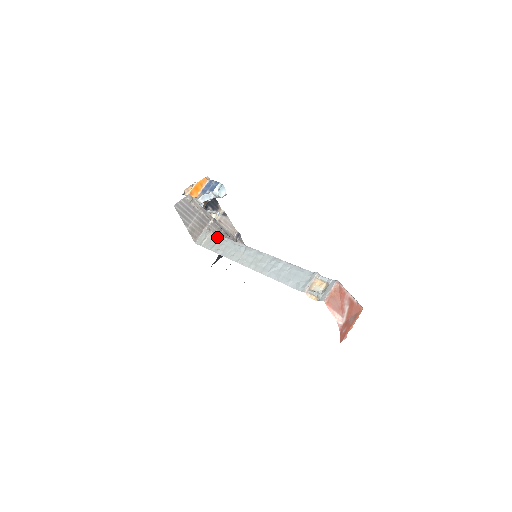
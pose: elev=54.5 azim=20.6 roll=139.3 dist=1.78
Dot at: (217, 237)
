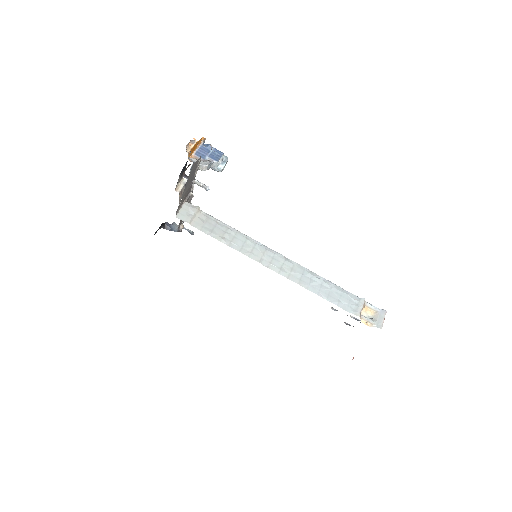
Dot at: (213, 220)
